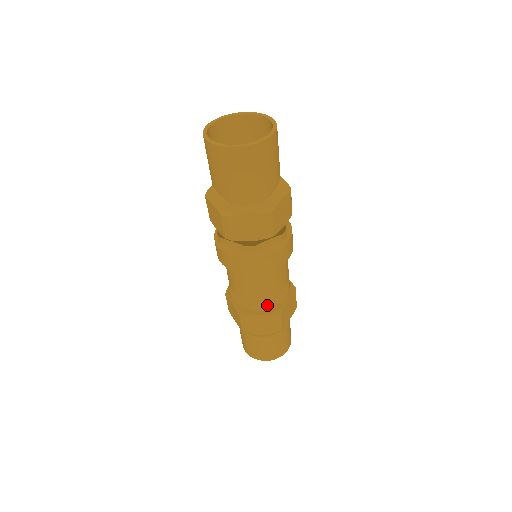
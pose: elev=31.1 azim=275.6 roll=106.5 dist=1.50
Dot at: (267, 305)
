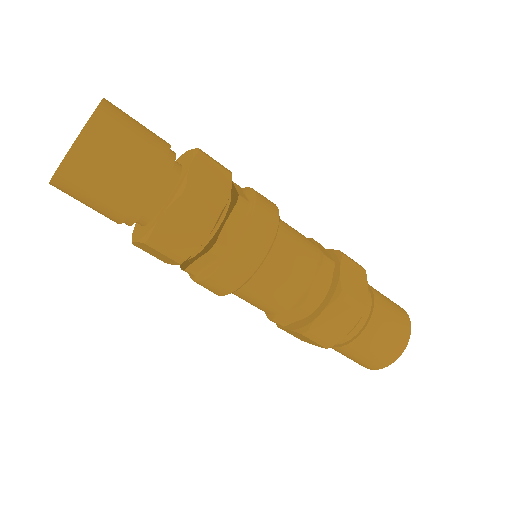
Dot at: (284, 321)
